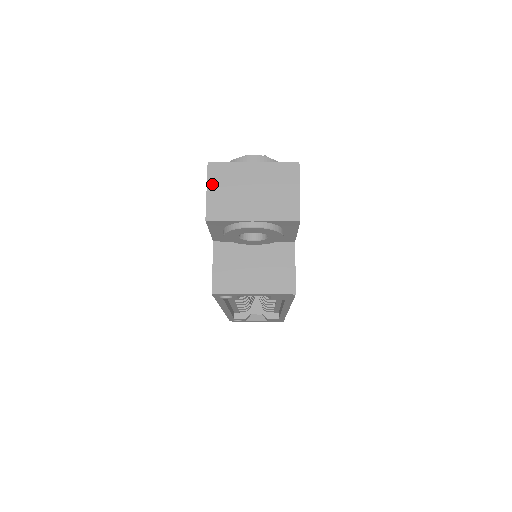
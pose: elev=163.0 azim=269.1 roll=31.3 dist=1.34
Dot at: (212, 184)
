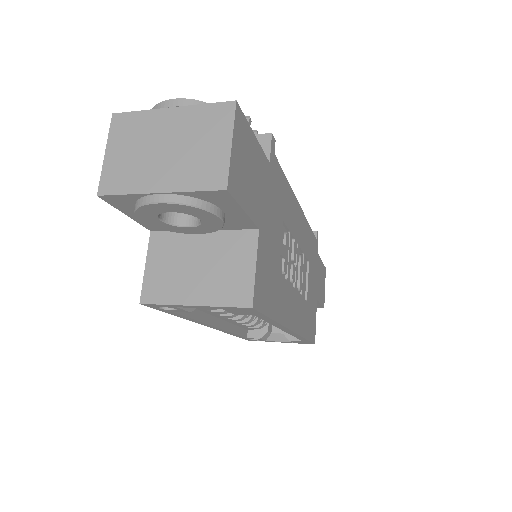
Dot at: (113, 143)
